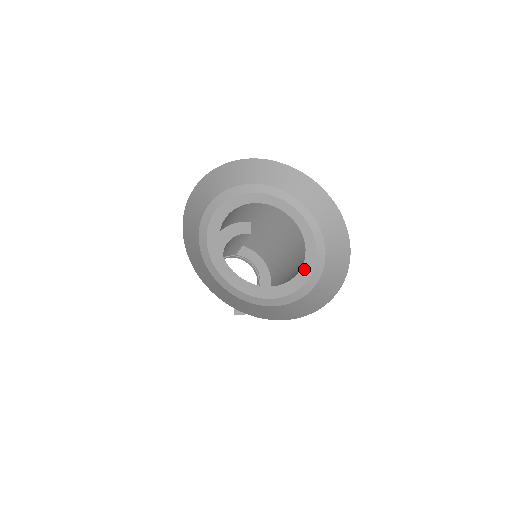
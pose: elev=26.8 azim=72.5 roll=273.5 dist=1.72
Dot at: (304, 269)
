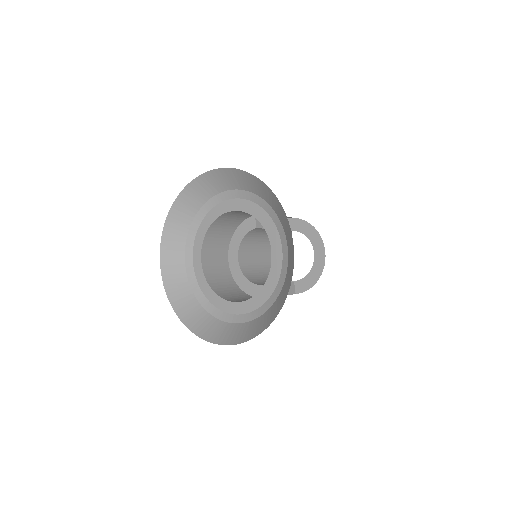
Dot at: (272, 273)
